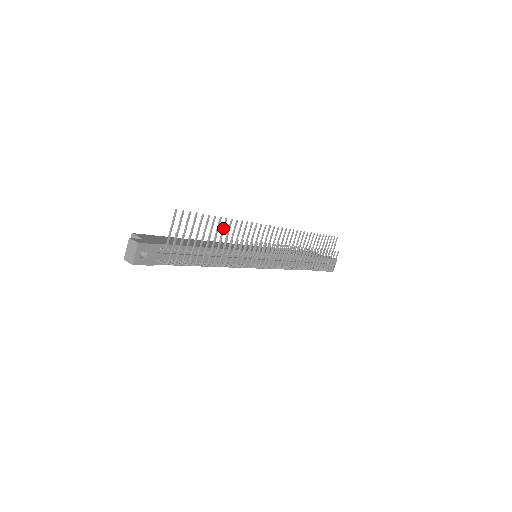
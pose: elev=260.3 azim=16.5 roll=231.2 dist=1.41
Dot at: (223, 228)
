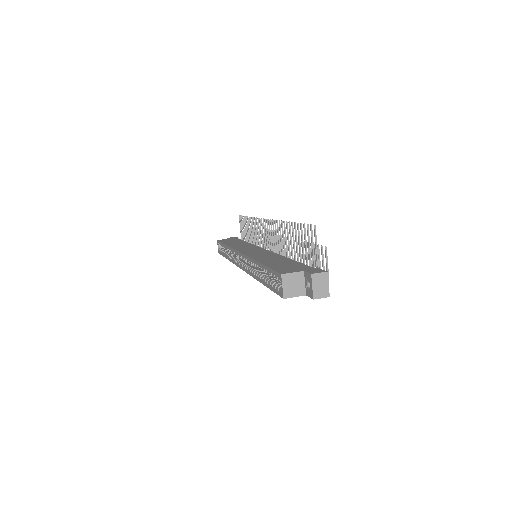
Dot at: occluded
